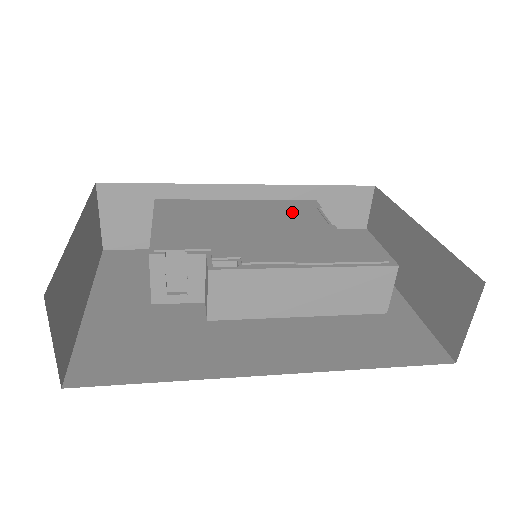
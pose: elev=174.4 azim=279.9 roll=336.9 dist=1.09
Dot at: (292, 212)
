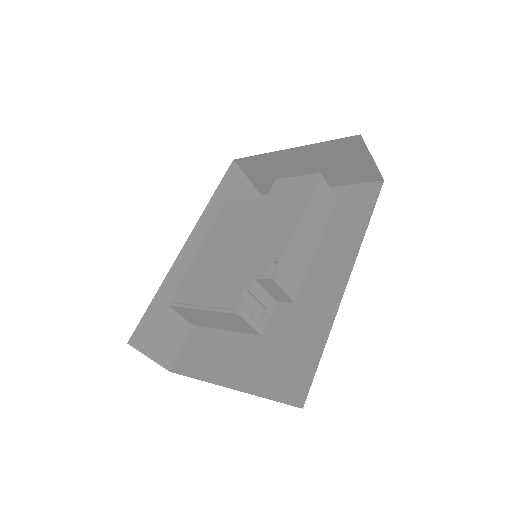
Dot at: (235, 218)
